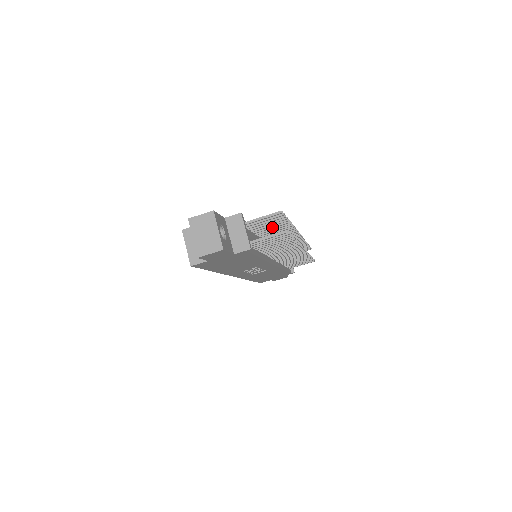
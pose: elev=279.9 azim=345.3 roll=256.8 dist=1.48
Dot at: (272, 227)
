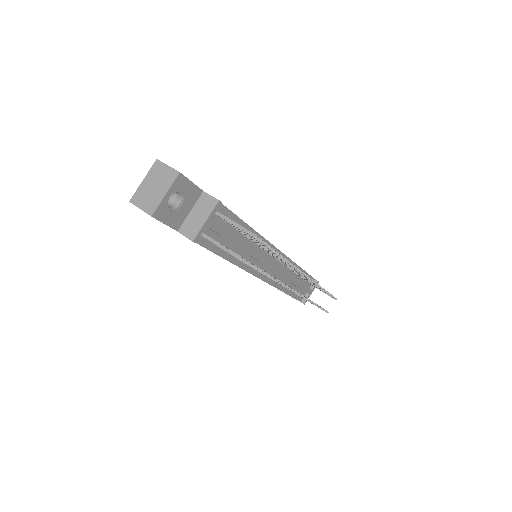
Dot at: occluded
